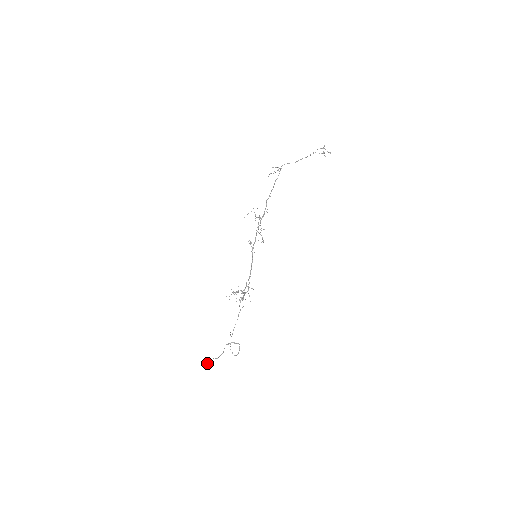
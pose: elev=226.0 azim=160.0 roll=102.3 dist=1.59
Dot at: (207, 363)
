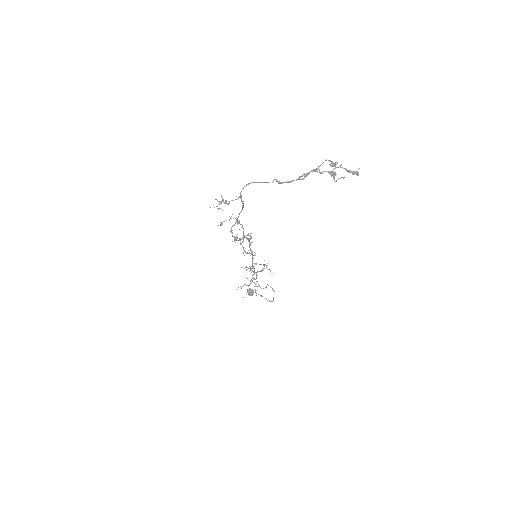
Dot at: (248, 291)
